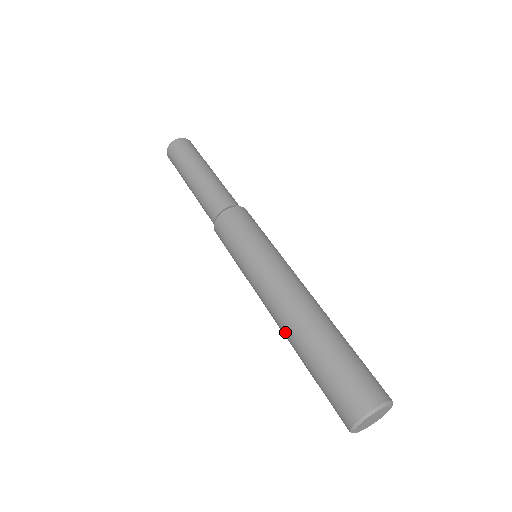
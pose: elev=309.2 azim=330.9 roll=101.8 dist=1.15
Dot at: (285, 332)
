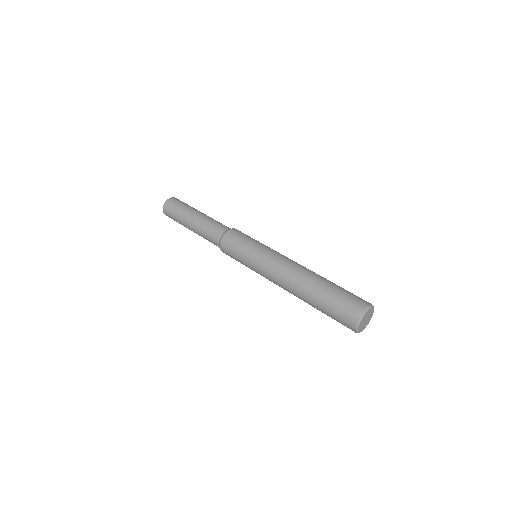
Dot at: (295, 295)
